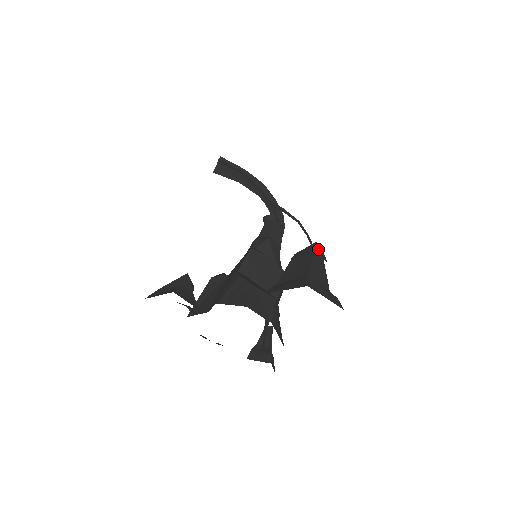
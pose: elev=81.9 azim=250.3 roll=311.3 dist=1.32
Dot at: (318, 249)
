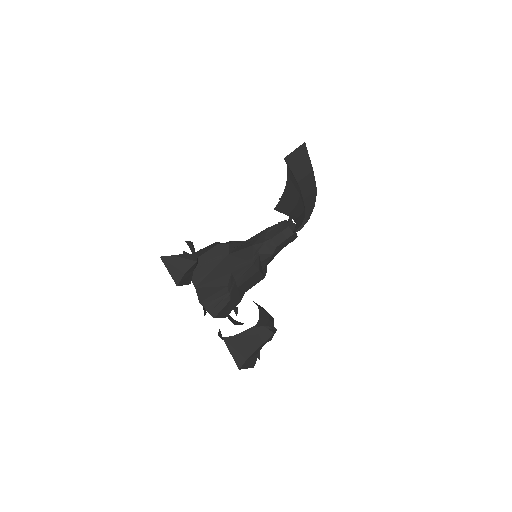
Dot at: (271, 337)
